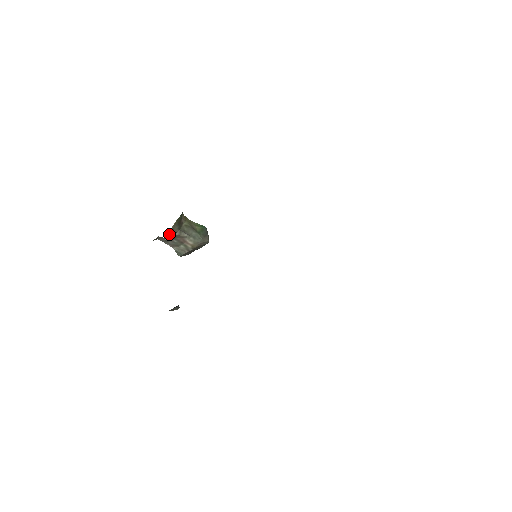
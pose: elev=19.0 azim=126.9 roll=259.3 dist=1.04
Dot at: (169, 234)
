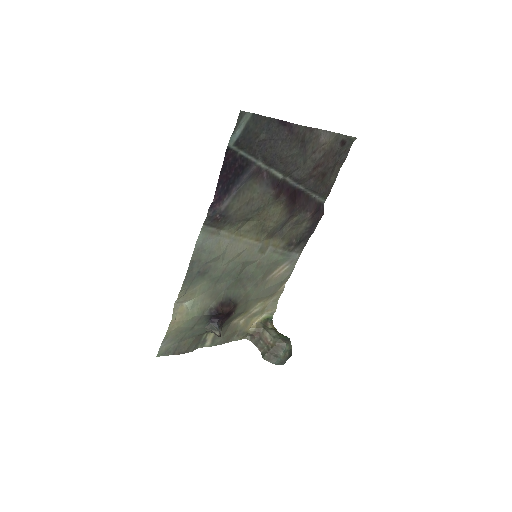
Dot at: (253, 326)
